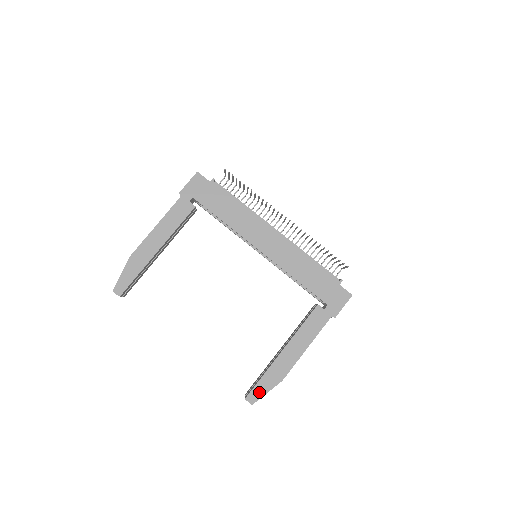
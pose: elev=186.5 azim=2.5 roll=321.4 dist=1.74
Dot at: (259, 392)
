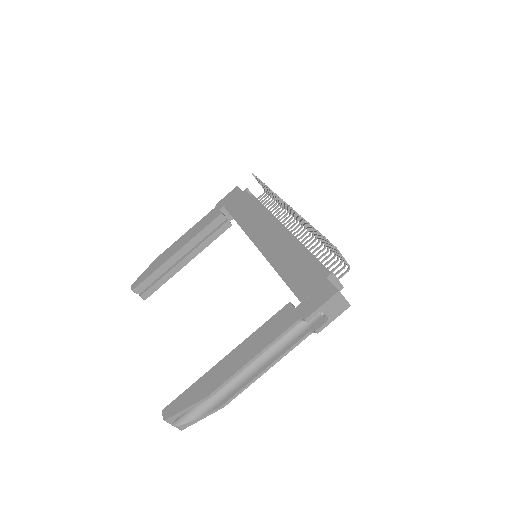
Dot at: (178, 405)
